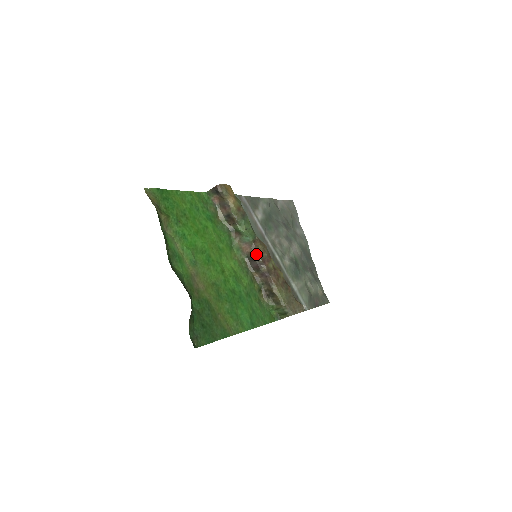
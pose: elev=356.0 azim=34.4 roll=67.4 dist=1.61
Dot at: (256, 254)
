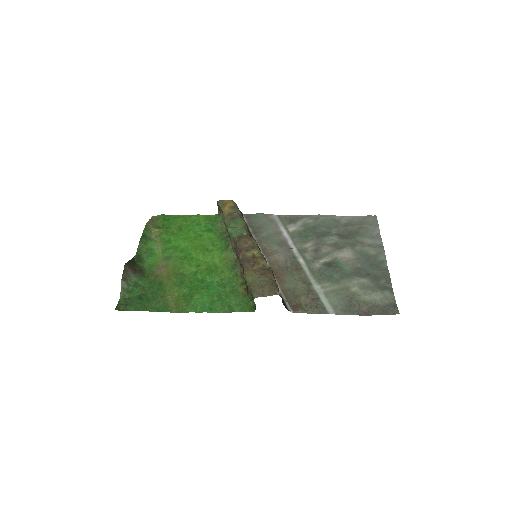
Dot at: (236, 247)
